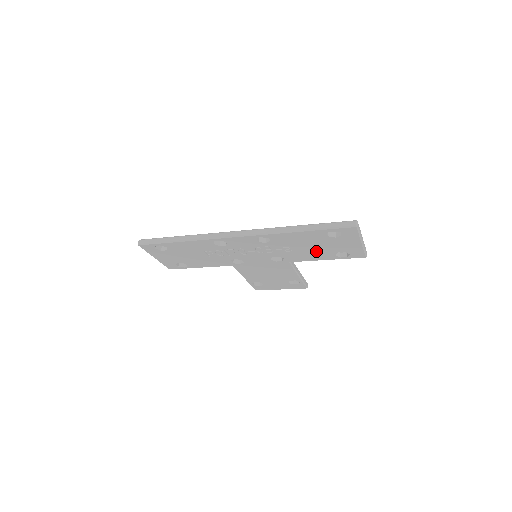
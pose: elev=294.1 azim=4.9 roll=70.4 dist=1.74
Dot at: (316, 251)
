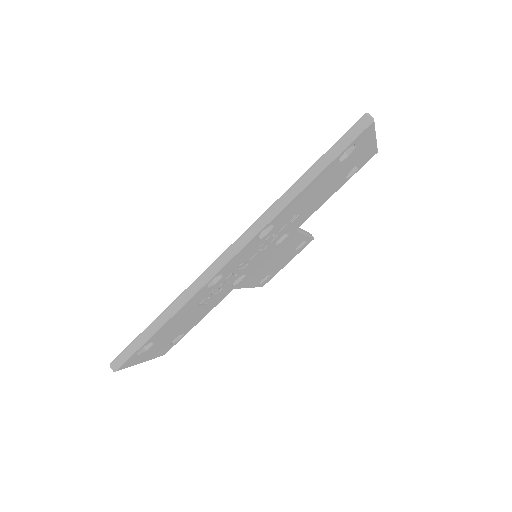
Dot at: (325, 192)
